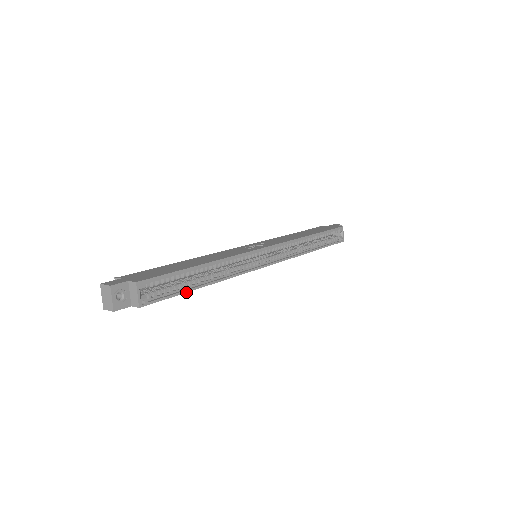
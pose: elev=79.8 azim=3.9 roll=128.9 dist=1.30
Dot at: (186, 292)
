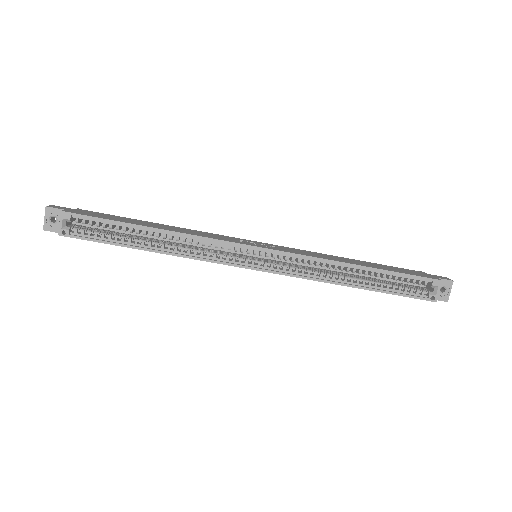
Dot at: (118, 245)
